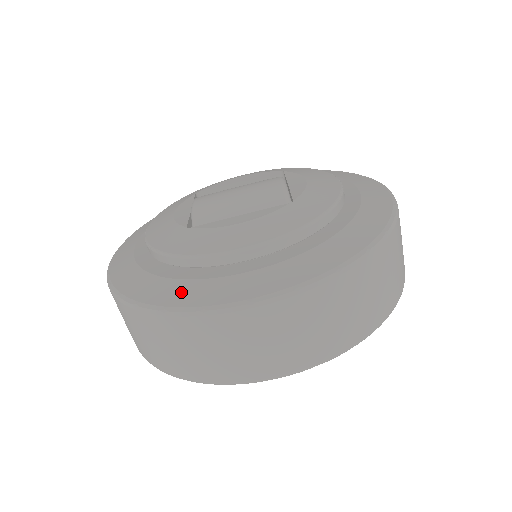
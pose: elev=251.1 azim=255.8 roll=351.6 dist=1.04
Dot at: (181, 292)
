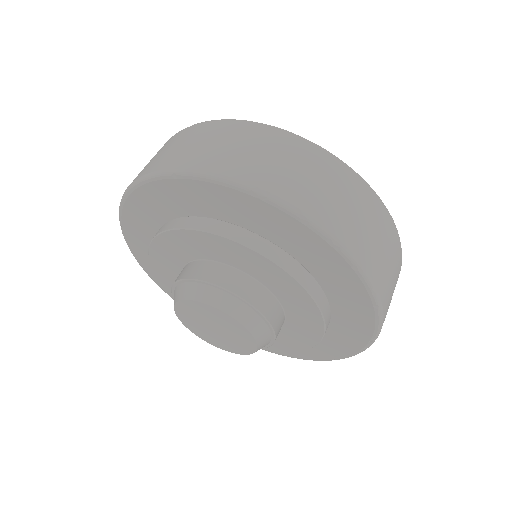
Dot at: occluded
